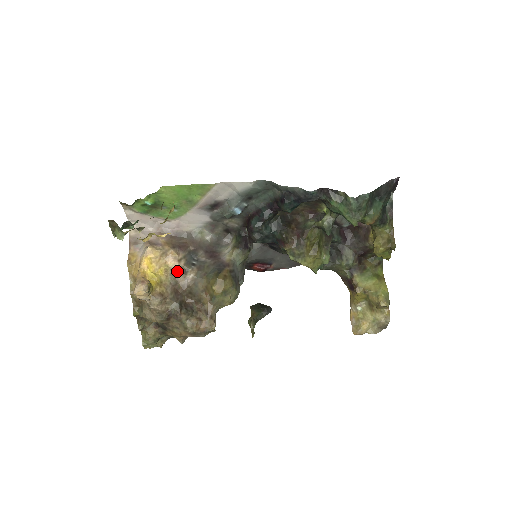
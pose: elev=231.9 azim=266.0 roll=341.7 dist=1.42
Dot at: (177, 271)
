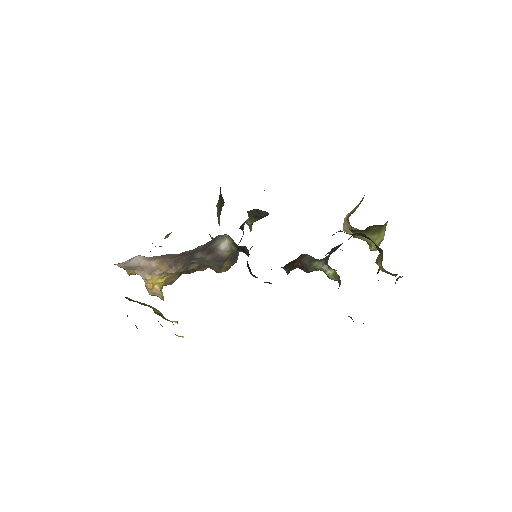
Dot at: occluded
